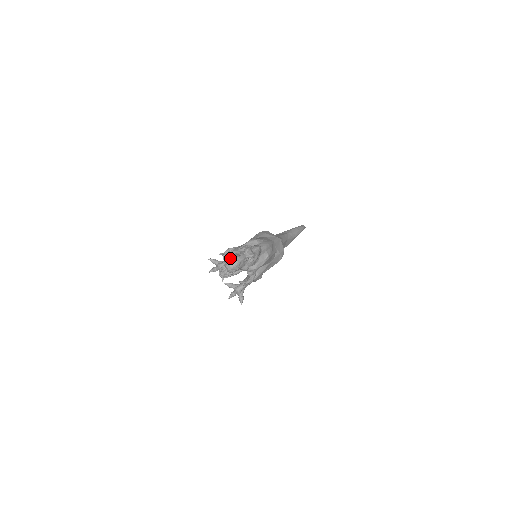
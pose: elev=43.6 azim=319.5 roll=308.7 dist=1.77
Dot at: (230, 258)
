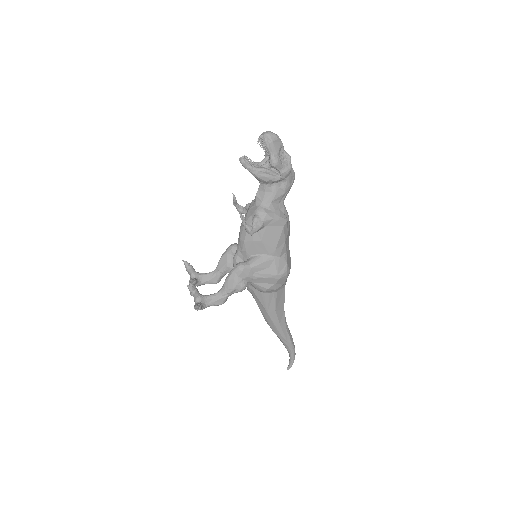
Dot at: occluded
